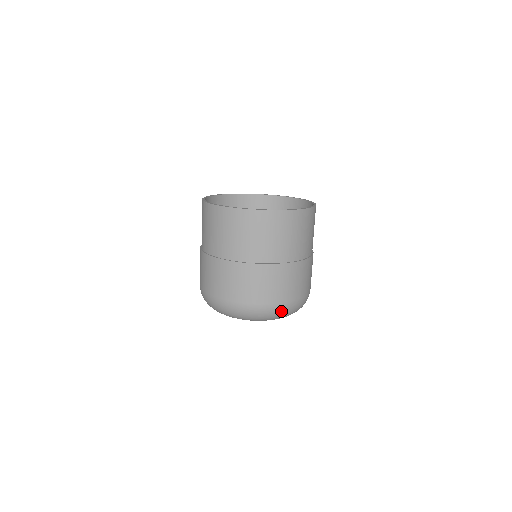
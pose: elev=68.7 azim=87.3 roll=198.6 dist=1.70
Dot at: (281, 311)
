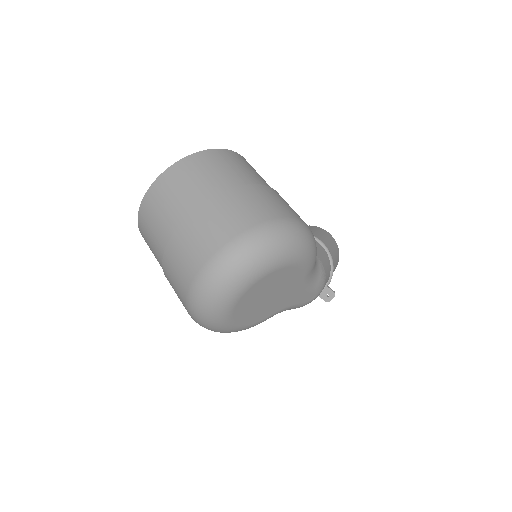
Dot at: (235, 253)
